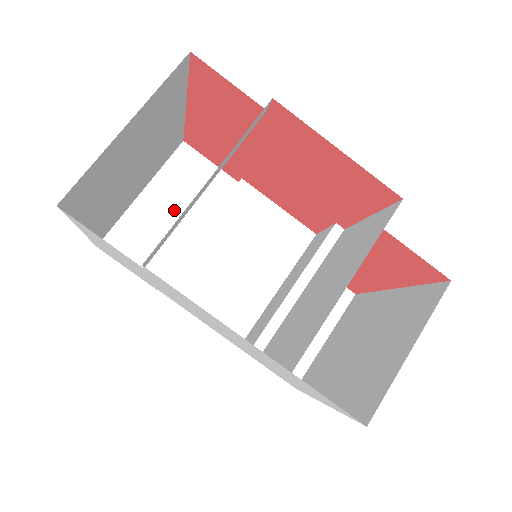
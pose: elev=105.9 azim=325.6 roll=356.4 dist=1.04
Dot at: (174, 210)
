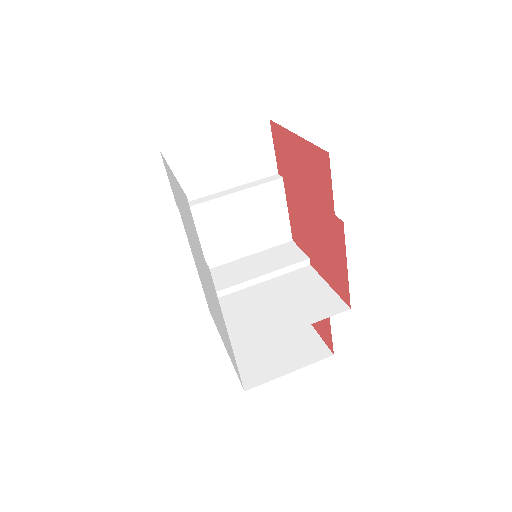
Dot at: (226, 162)
